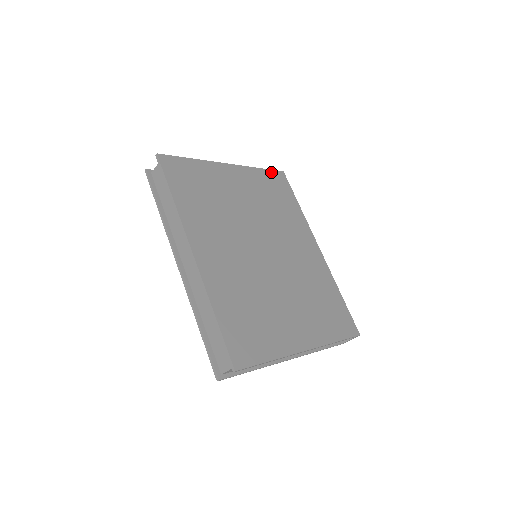
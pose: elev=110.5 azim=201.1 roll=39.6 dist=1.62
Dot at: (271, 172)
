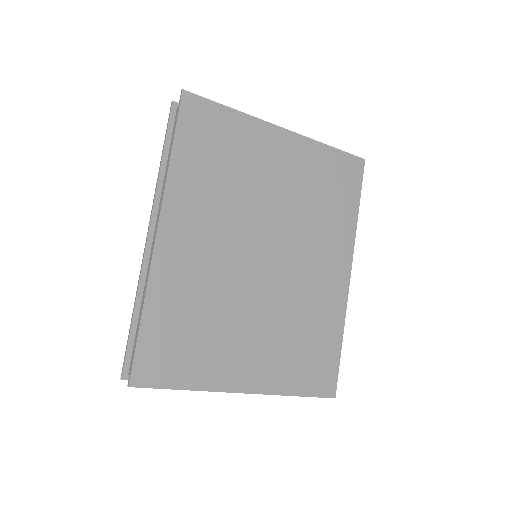
Dot at: (344, 155)
